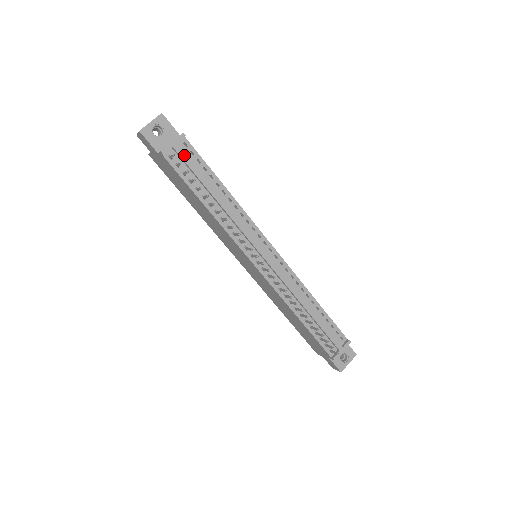
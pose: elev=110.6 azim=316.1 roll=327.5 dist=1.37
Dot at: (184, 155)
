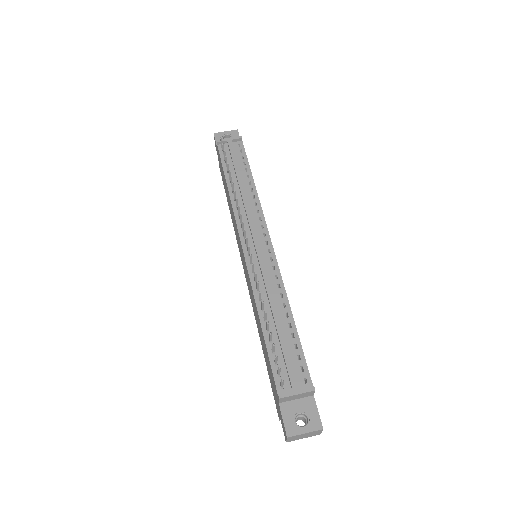
Dot at: (233, 148)
